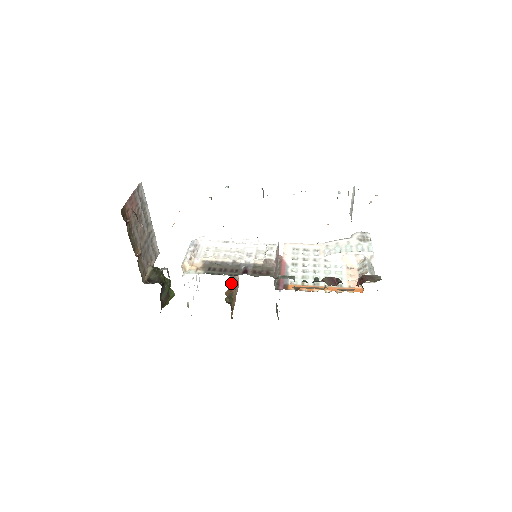
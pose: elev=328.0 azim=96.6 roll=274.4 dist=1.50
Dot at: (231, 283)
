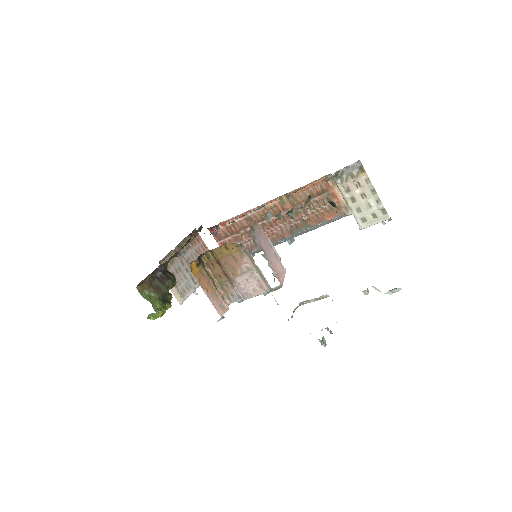
Dot at: occluded
